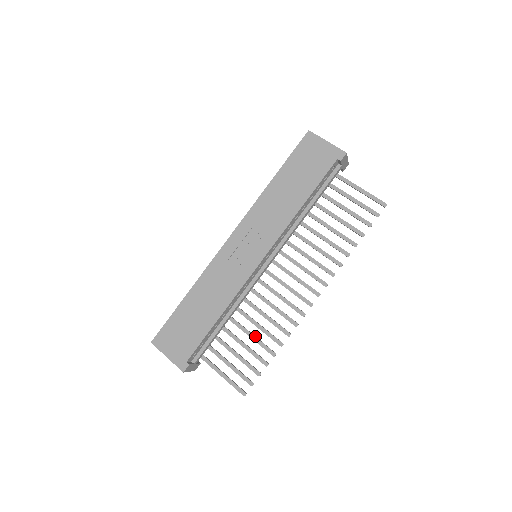
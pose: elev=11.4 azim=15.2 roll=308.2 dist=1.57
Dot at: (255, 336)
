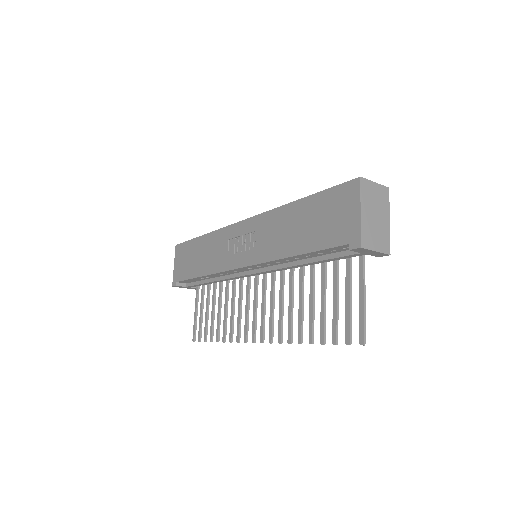
Dot at: (220, 314)
